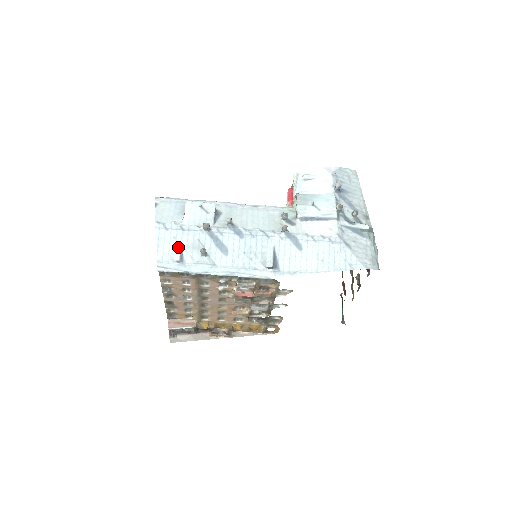
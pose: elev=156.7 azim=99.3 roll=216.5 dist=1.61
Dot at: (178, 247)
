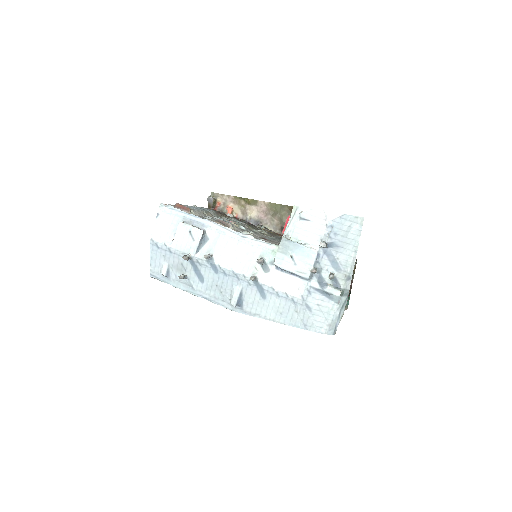
Dot at: (166, 264)
